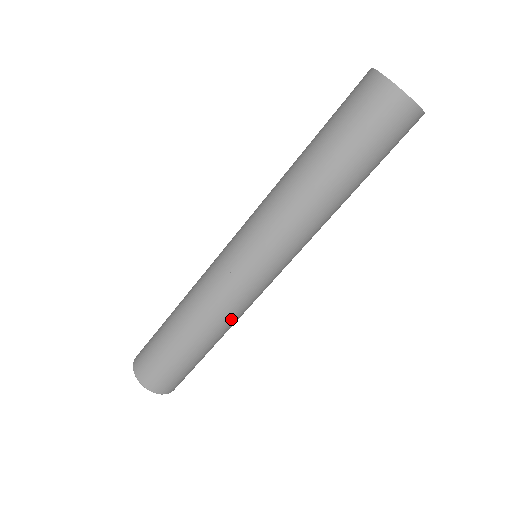
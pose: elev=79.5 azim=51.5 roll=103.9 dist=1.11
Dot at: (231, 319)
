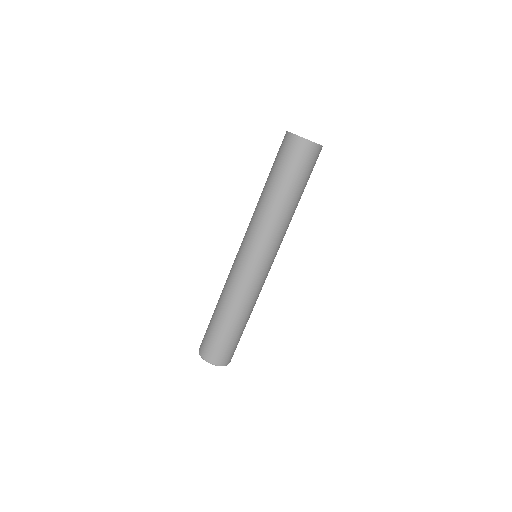
Dot at: (251, 299)
